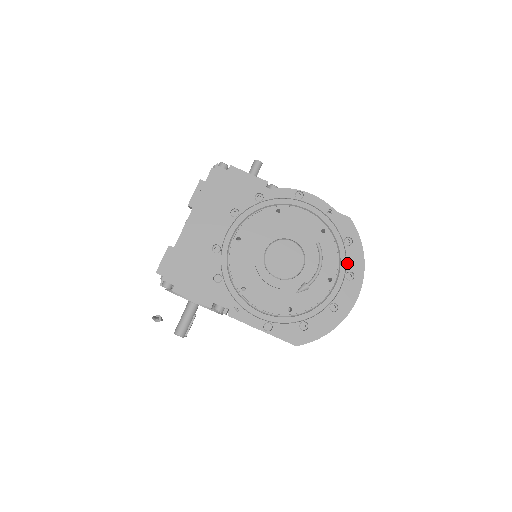
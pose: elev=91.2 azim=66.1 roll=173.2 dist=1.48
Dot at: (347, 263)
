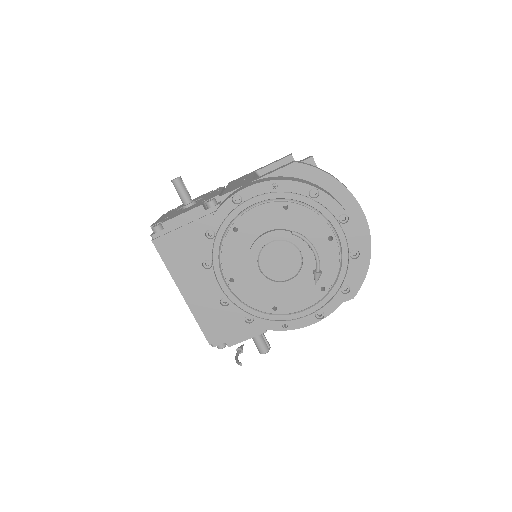
Dot at: (331, 212)
